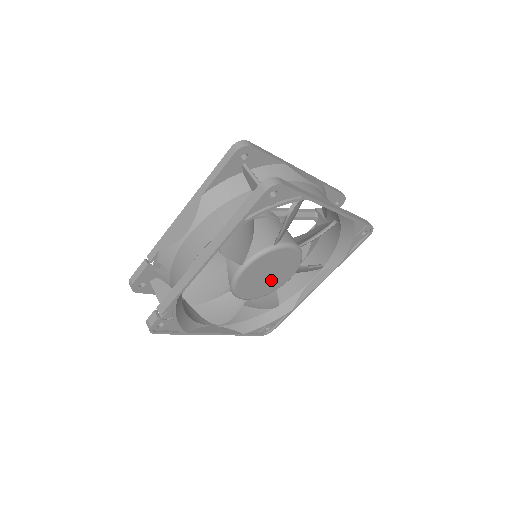
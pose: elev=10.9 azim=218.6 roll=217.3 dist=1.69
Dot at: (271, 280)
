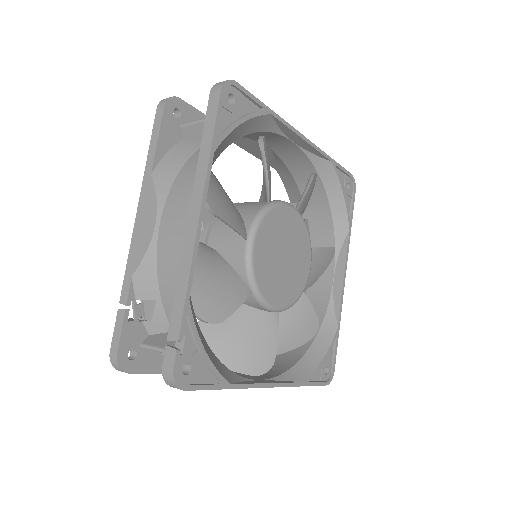
Dot at: (291, 269)
